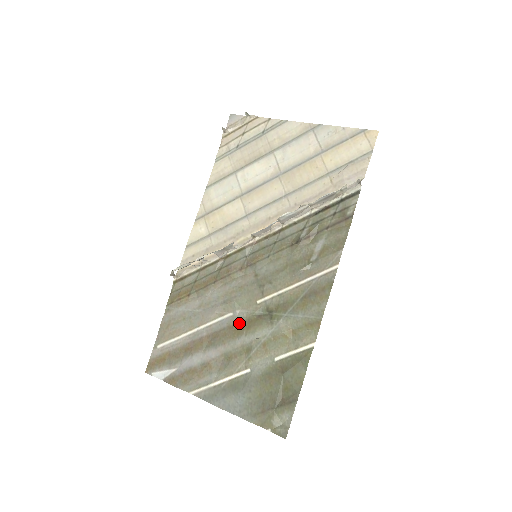
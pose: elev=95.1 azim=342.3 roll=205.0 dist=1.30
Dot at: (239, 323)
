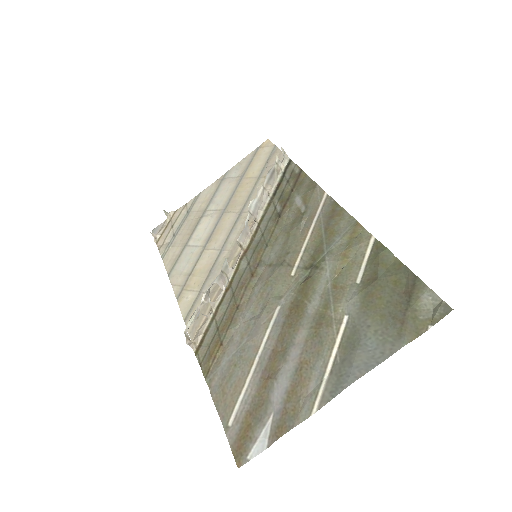
Dot at: (293, 303)
